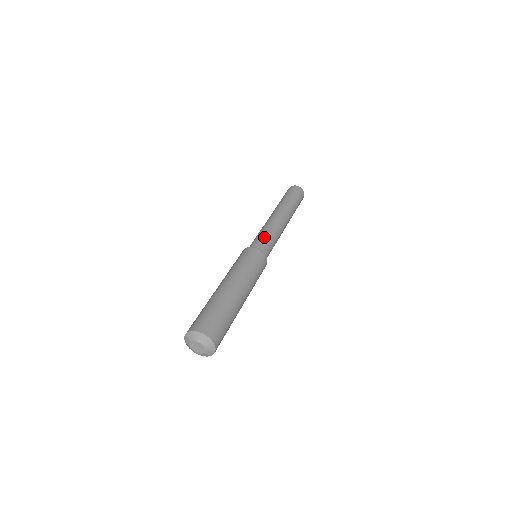
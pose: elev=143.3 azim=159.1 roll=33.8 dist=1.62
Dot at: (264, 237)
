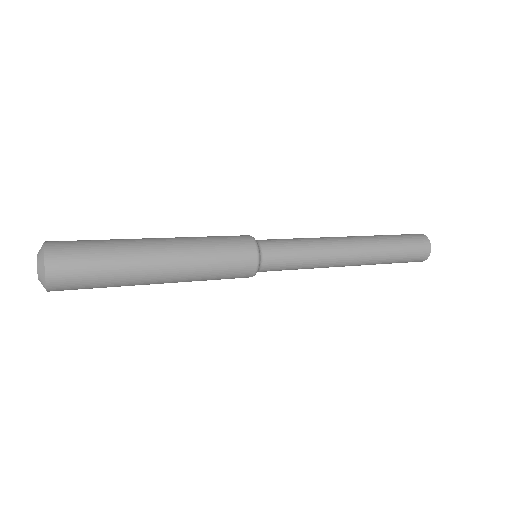
Dot at: occluded
